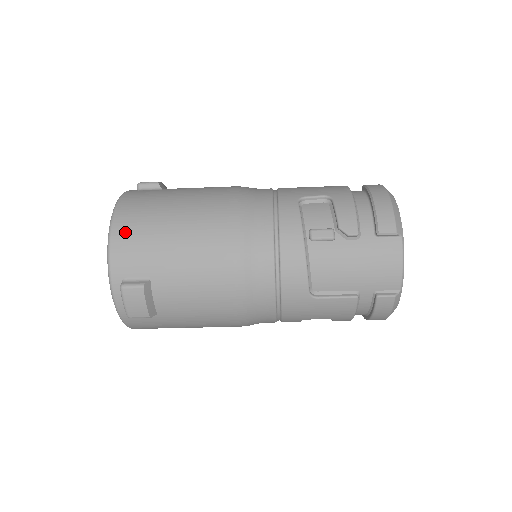
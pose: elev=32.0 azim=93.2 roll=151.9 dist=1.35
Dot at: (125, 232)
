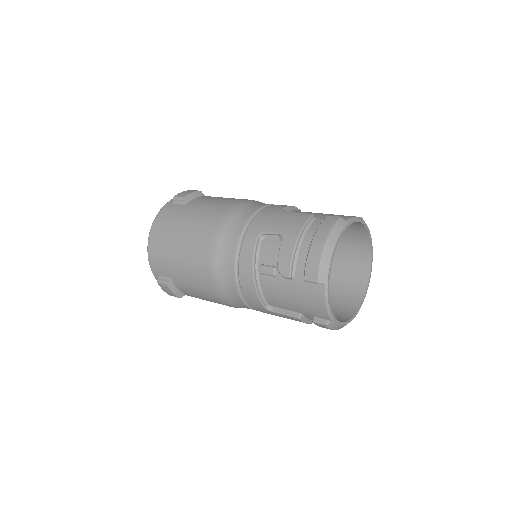
Dot at: (154, 247)
